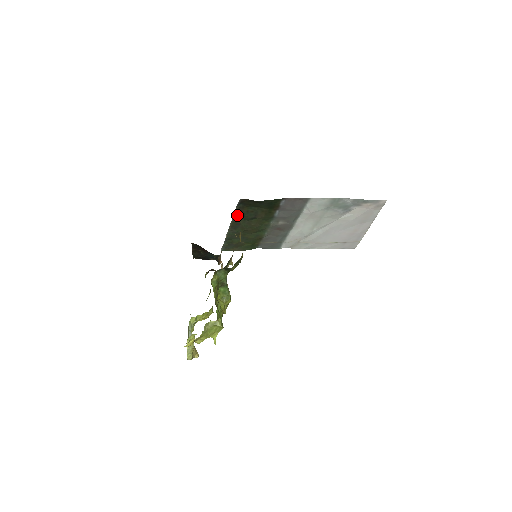
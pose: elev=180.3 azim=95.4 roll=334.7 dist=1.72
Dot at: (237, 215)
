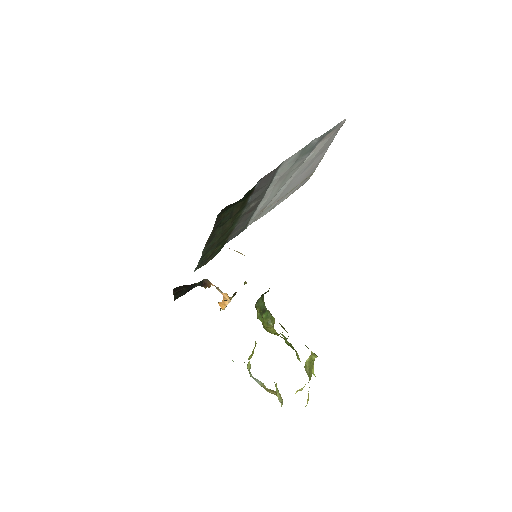
Dot at: (214, 228)
